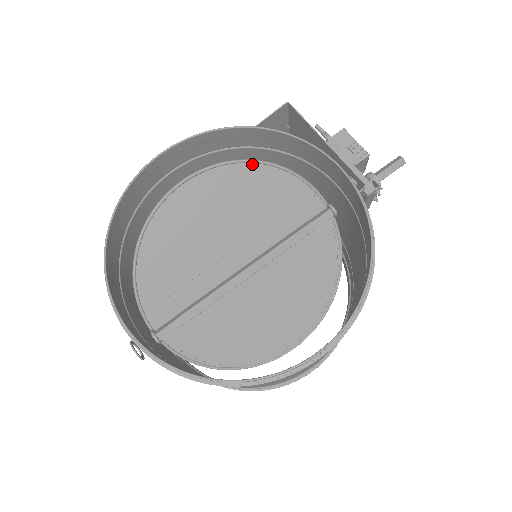
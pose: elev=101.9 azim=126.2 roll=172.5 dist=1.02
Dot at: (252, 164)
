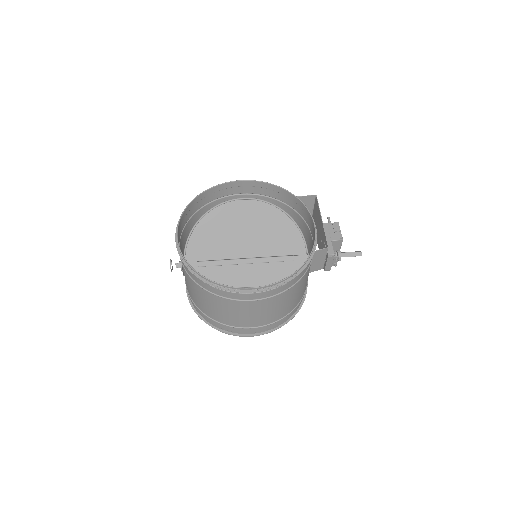
Dot at: (279, 210)
